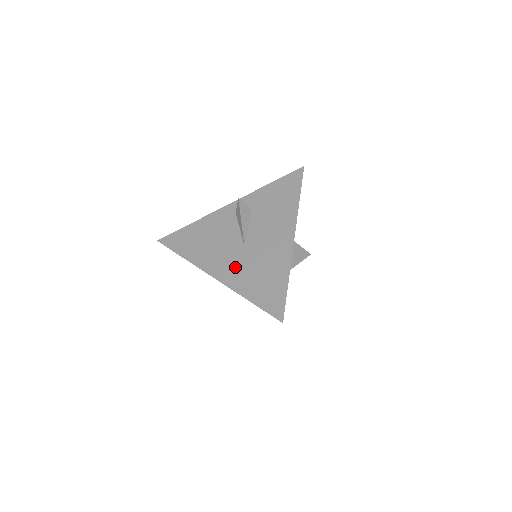
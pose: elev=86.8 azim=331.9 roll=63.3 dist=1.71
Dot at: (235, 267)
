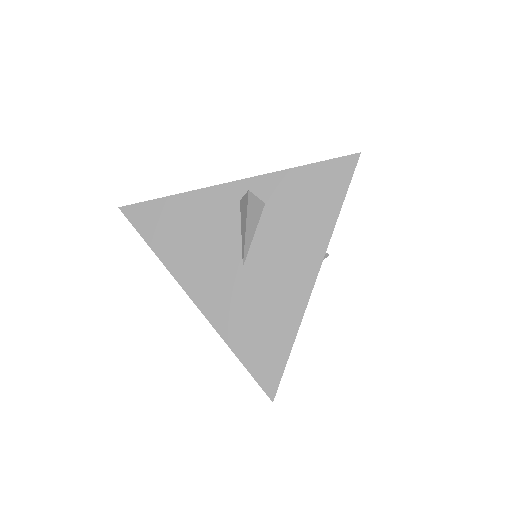
Dot at: (224, 295)
